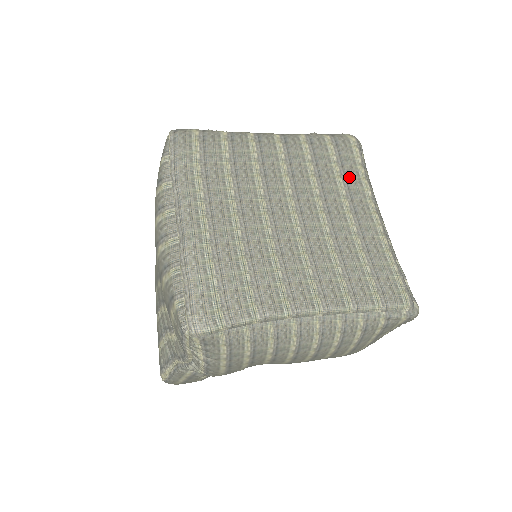
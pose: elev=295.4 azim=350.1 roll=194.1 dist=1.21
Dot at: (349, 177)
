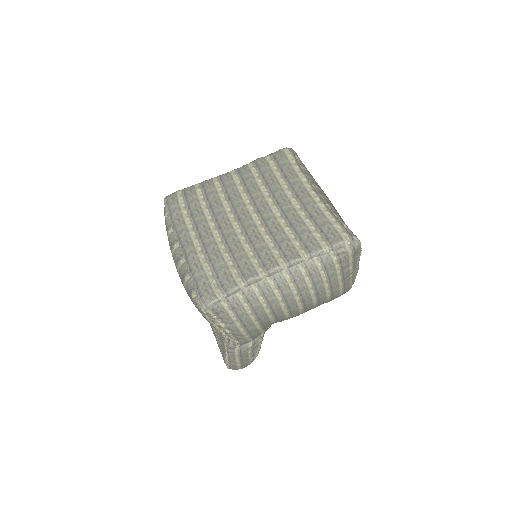
Dot at: (288, 176)
